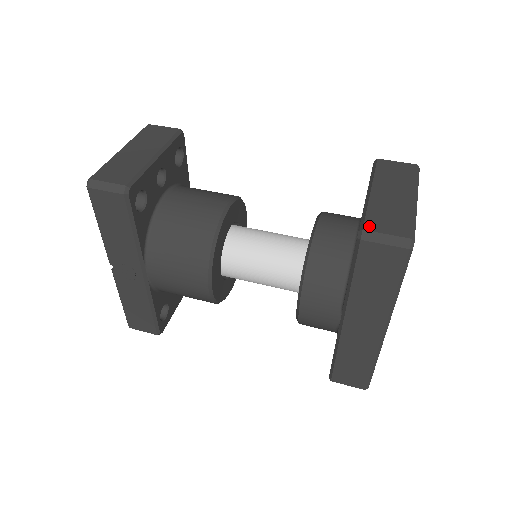
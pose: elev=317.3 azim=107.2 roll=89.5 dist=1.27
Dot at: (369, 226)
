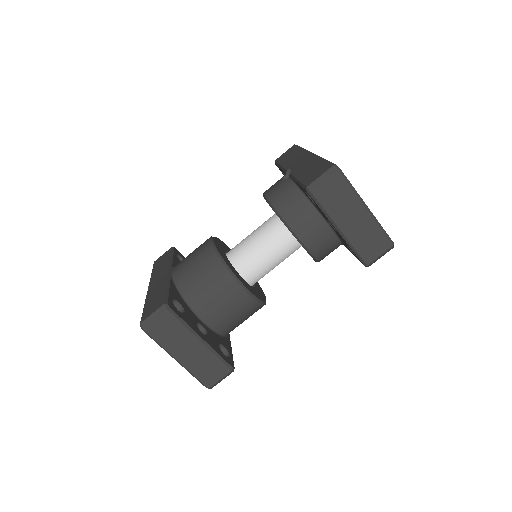
Dot at: (368, 260)
